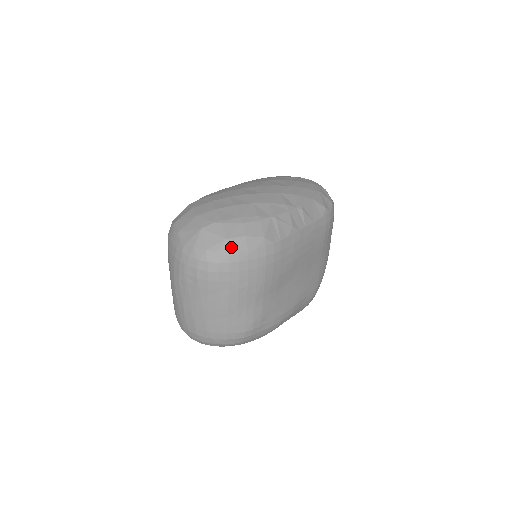
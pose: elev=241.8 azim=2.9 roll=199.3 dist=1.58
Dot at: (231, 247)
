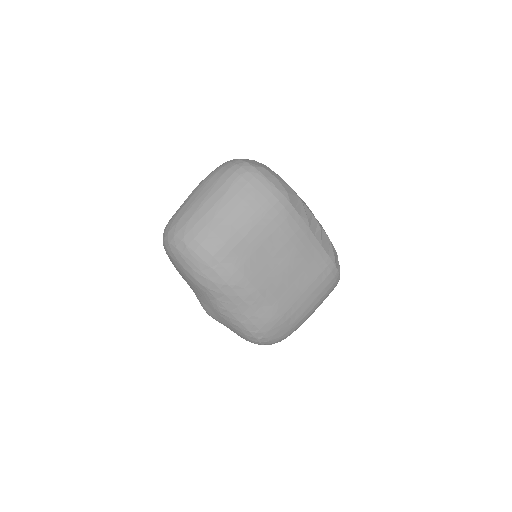
Dot at: (263, 172)
